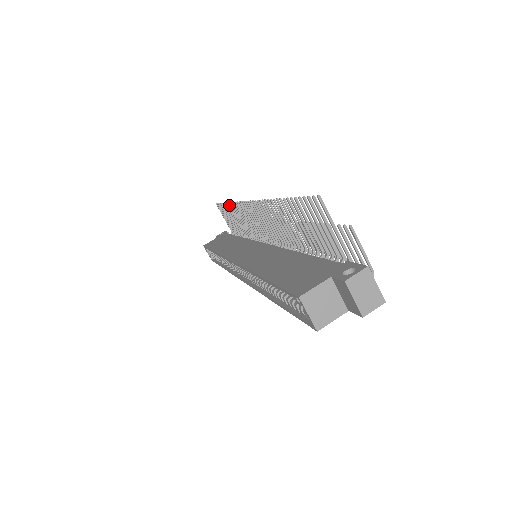
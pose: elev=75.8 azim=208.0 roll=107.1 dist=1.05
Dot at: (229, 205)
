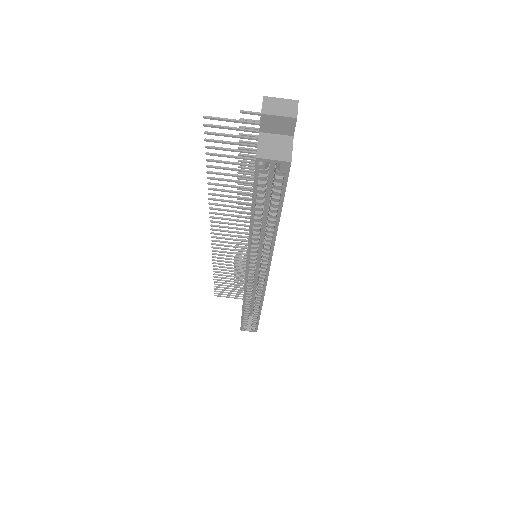
Dot at: (215, 272)
